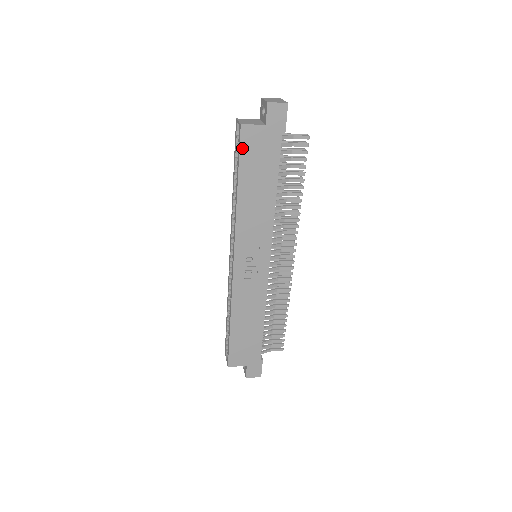
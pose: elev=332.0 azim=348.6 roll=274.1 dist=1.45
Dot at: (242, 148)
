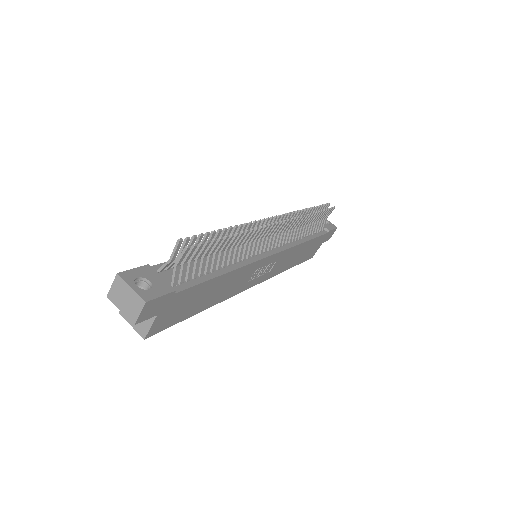
Dot at: (167, 326)
